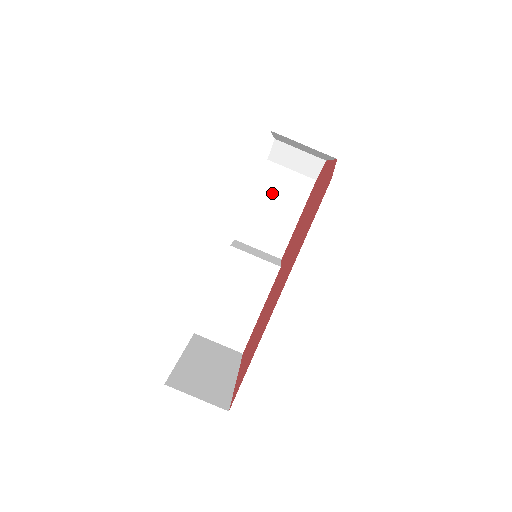
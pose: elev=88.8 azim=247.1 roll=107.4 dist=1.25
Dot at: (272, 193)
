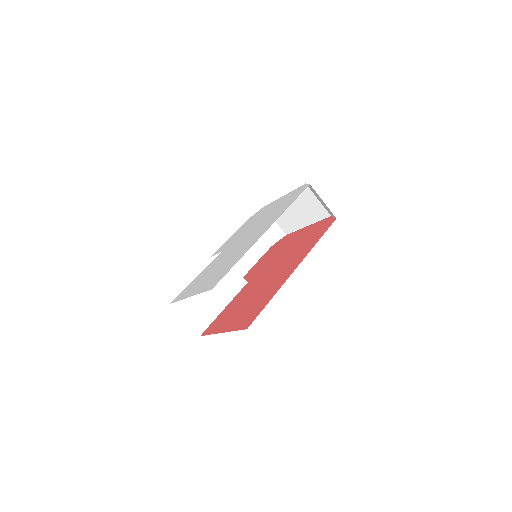
Dot at: occluded
